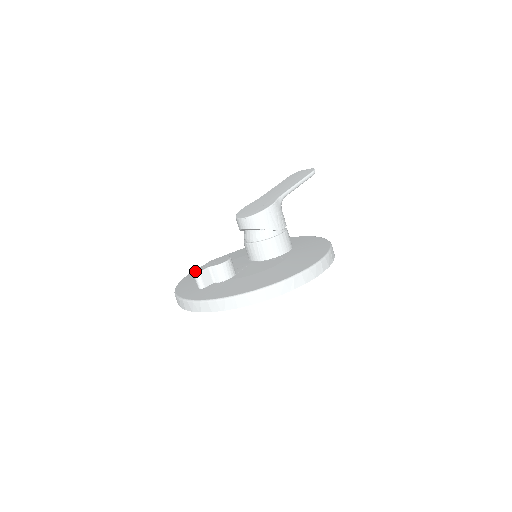
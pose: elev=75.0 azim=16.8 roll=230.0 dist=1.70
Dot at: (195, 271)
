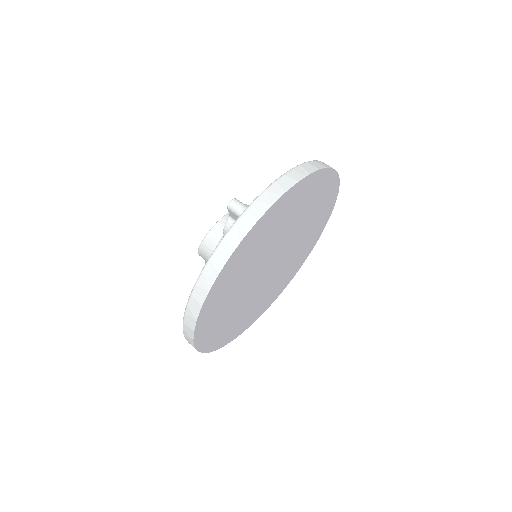
Dot at: (227, 206)
